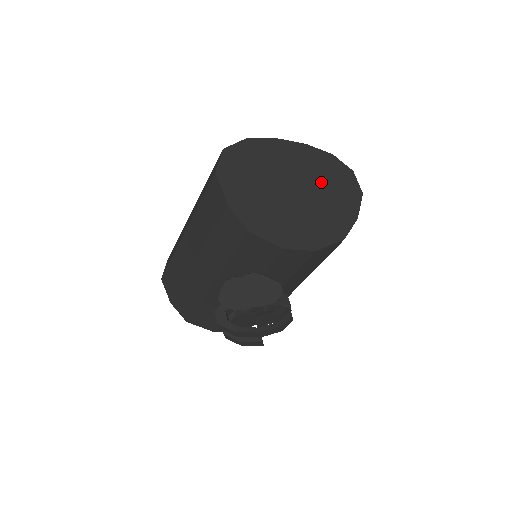
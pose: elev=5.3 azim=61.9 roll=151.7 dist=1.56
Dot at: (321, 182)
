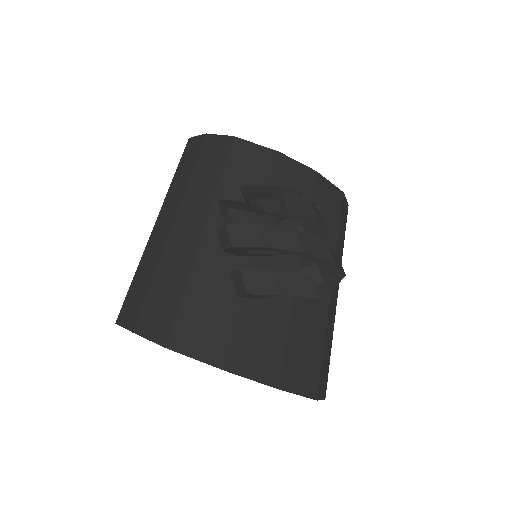
Dot at: occluded
